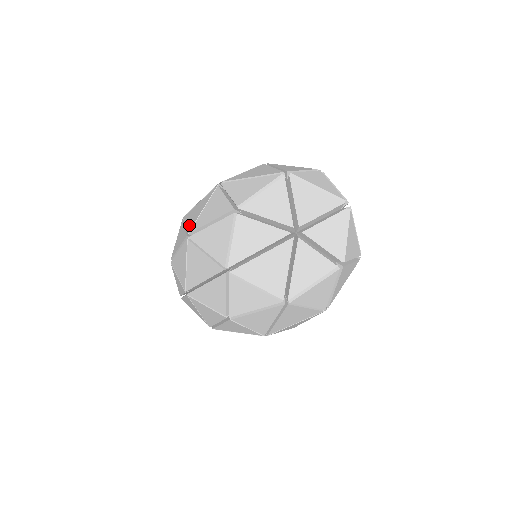
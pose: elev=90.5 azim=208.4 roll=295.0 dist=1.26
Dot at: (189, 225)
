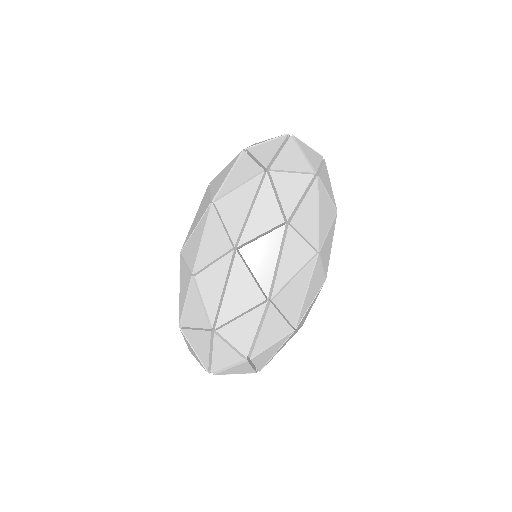
Dot at: (203, 211)
